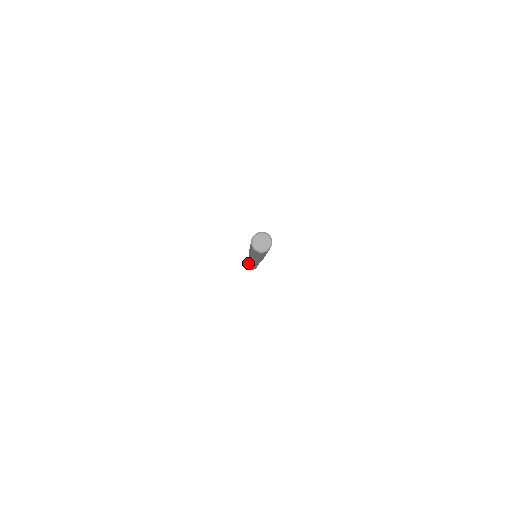
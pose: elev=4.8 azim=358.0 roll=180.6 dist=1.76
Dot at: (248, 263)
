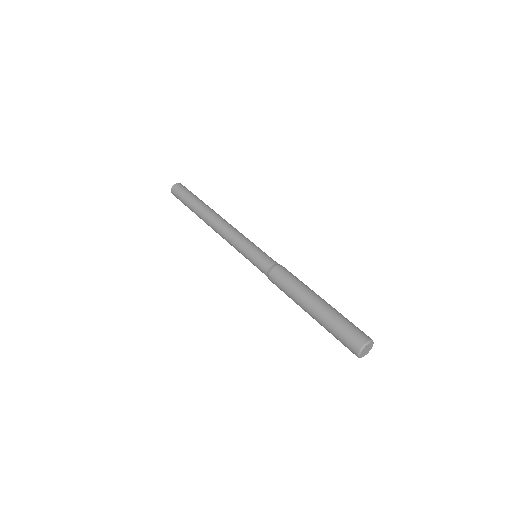
Dot at: occluded
